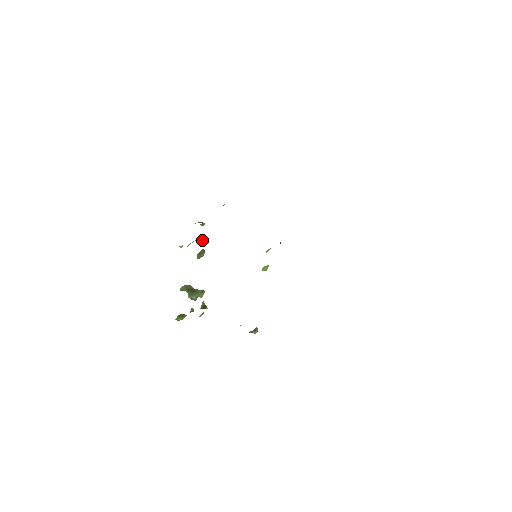
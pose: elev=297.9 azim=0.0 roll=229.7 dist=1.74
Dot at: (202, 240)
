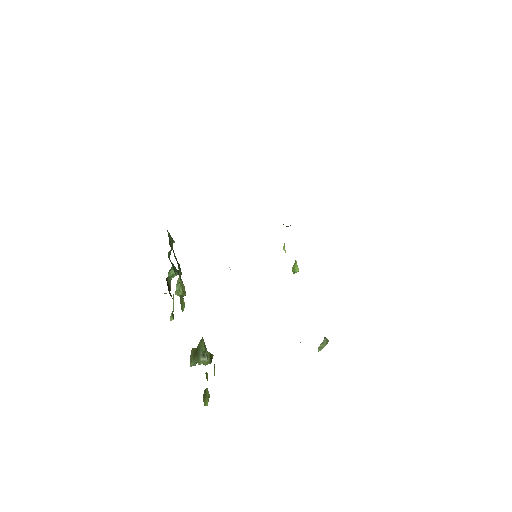
Dot at: (176, 288)
